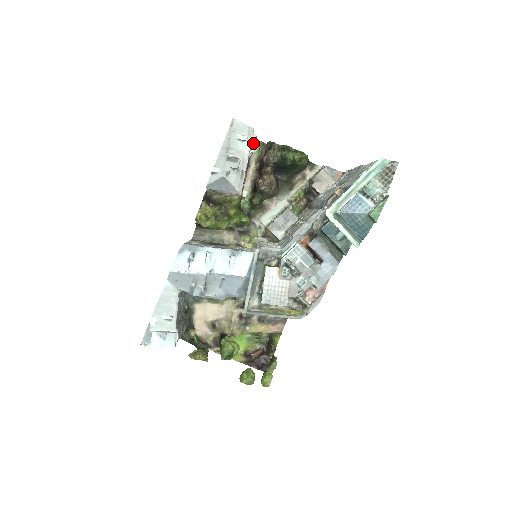
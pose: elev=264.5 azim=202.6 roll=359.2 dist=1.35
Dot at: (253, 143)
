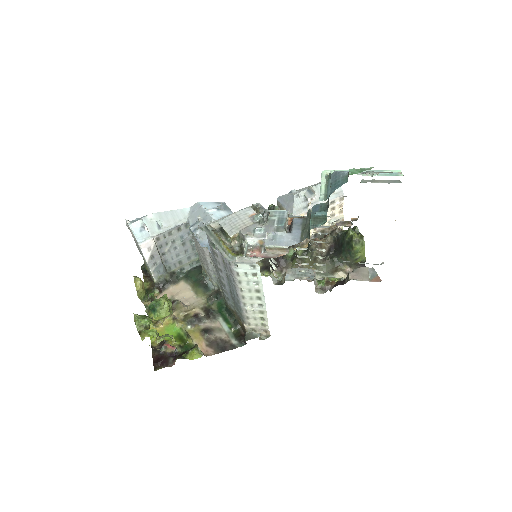
Dot at: (337, 218)
